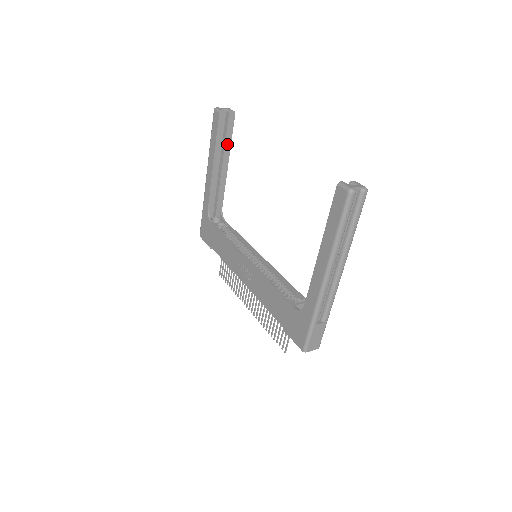
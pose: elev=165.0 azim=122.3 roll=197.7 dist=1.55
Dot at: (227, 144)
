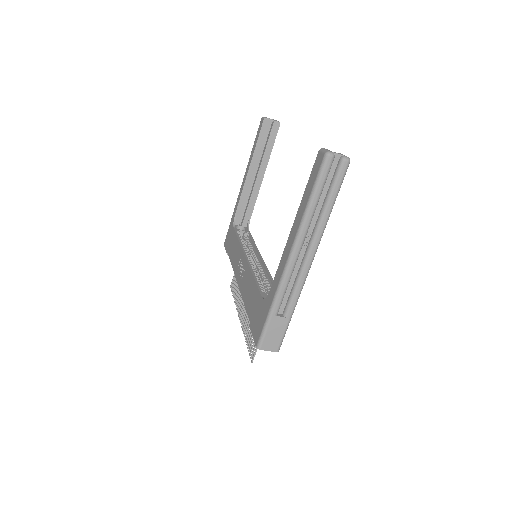
Dot at: (267, 153)
